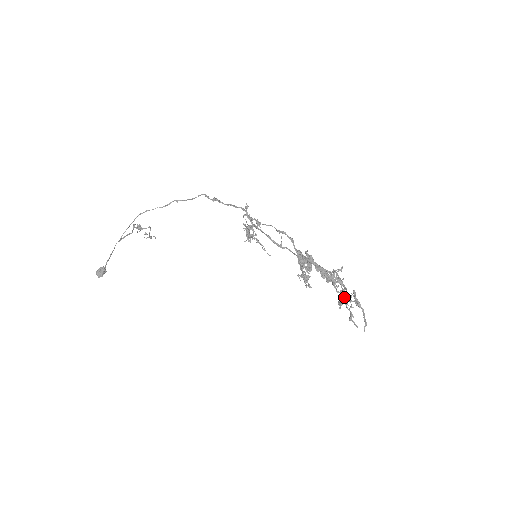
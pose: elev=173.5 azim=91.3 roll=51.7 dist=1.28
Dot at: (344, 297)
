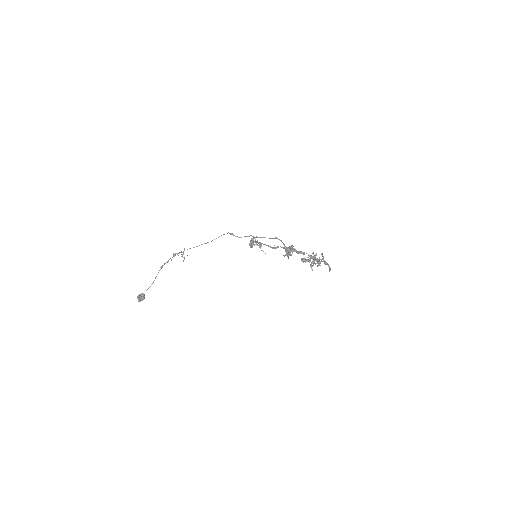
Dot at: (314, 257)
